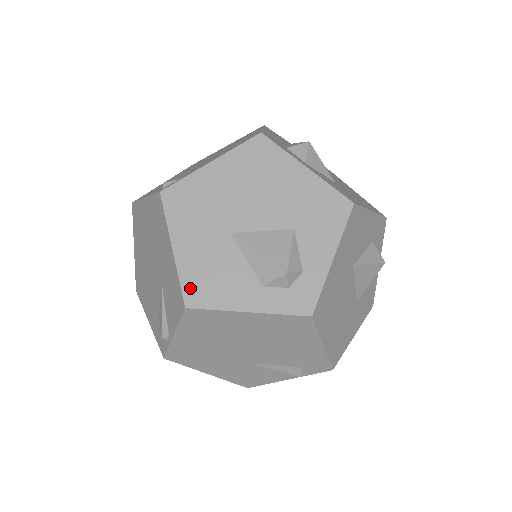
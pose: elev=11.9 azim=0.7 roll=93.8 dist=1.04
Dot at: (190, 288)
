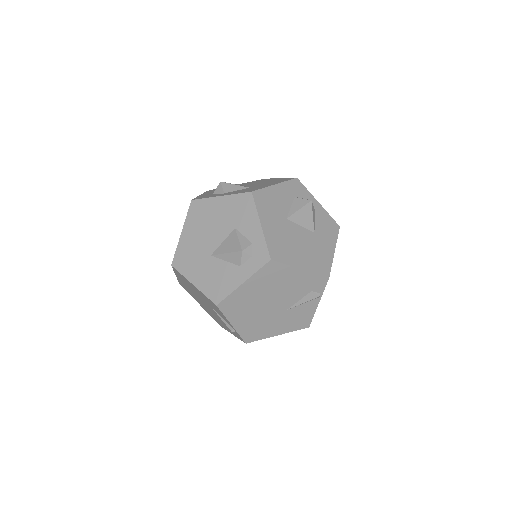
Dot at: (212, 295)
